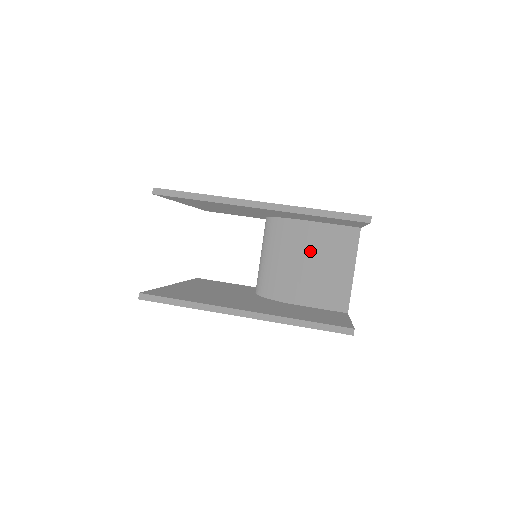
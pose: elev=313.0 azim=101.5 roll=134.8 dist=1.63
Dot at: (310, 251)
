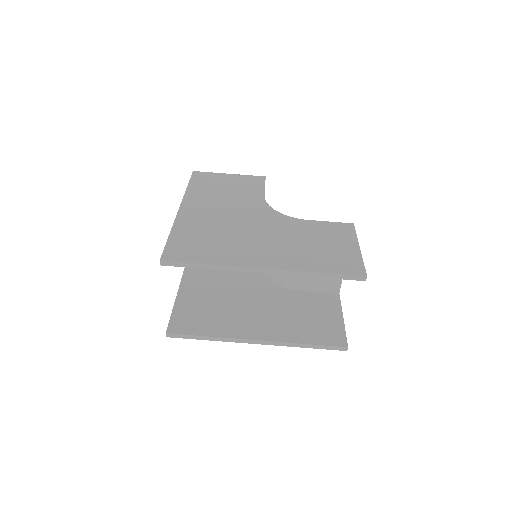
Dot at: occluded
